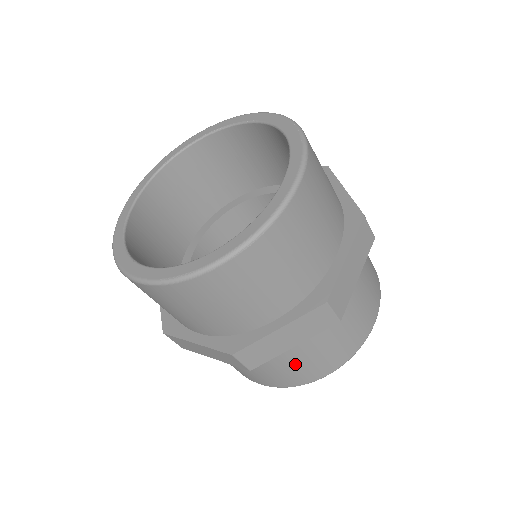
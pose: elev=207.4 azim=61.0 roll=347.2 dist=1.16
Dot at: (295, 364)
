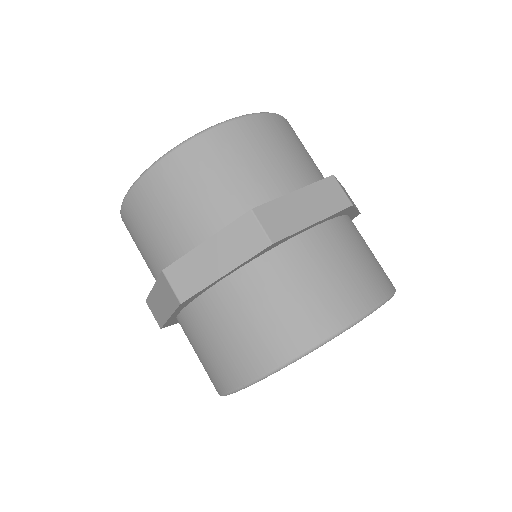
Dot at: (198, 354)
